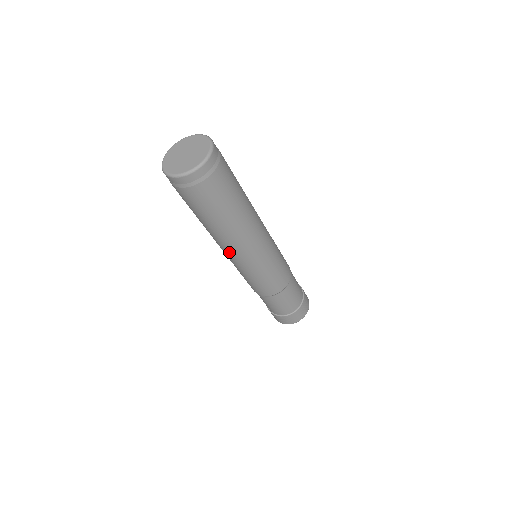
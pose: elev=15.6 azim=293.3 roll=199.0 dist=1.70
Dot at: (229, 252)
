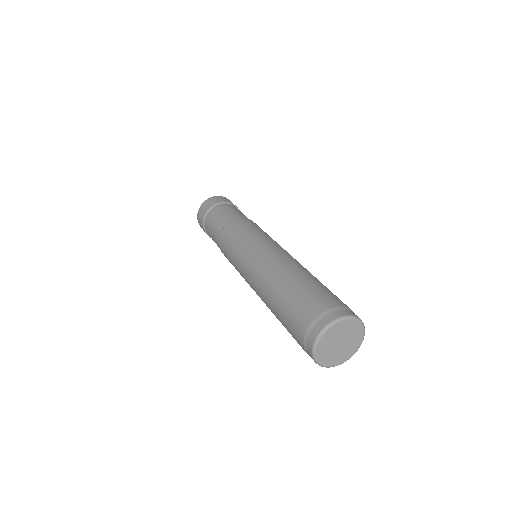
Dot at: occluded
